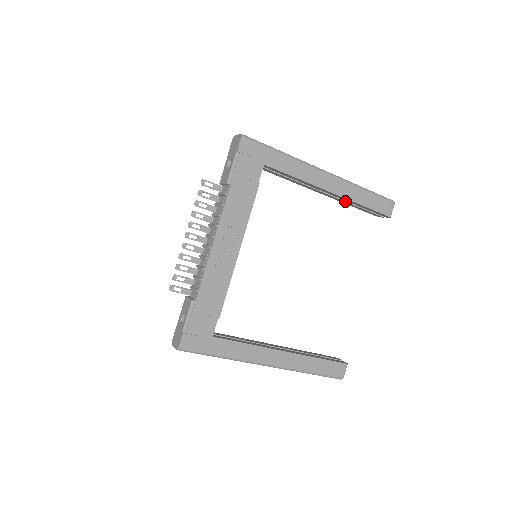
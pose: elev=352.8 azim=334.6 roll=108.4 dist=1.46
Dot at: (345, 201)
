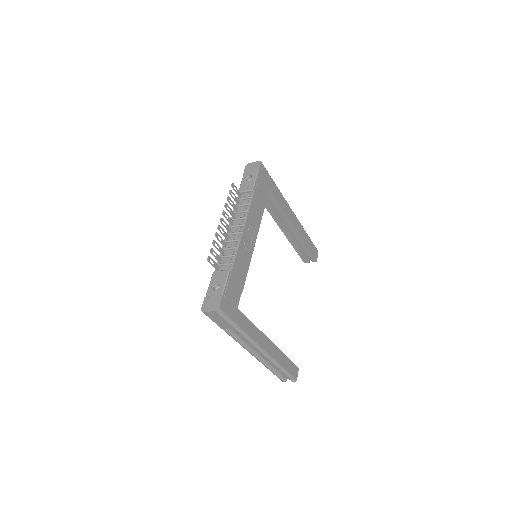
Dot at: (294, 240)
